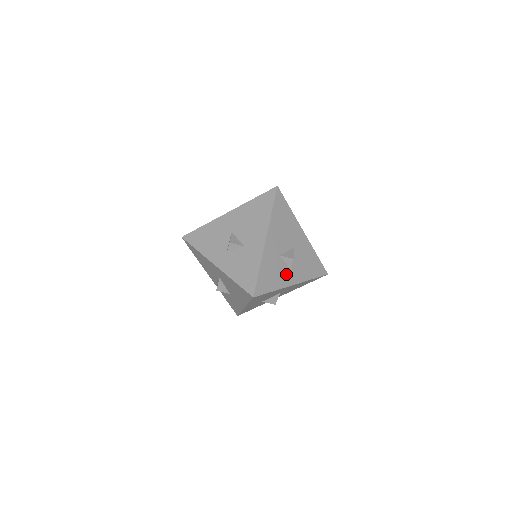
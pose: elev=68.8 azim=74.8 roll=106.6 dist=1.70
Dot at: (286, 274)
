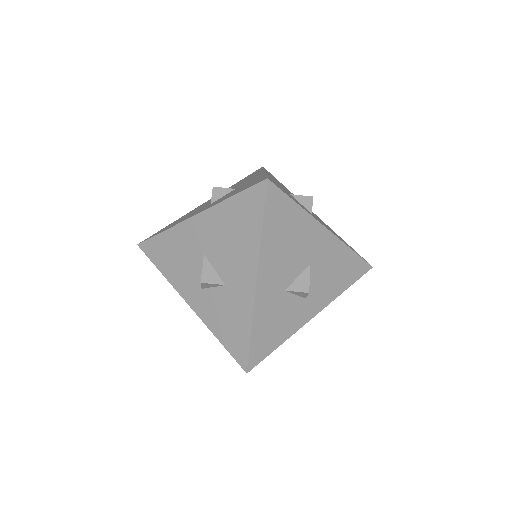
Dot at: (309, 212)
